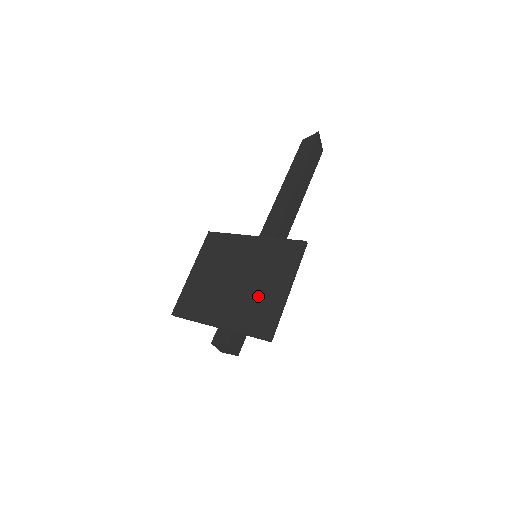
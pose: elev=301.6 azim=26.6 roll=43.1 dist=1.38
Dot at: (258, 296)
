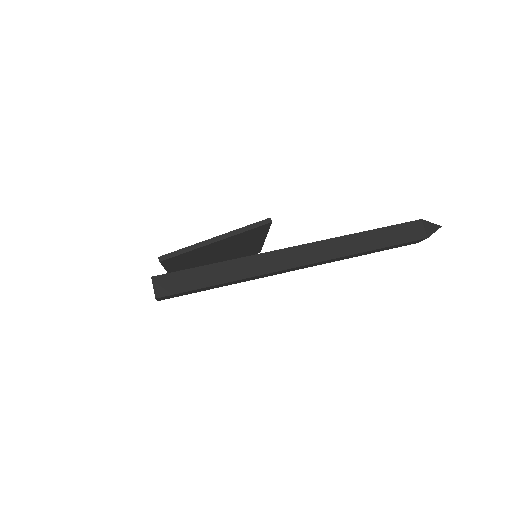
Dot at: occluded
